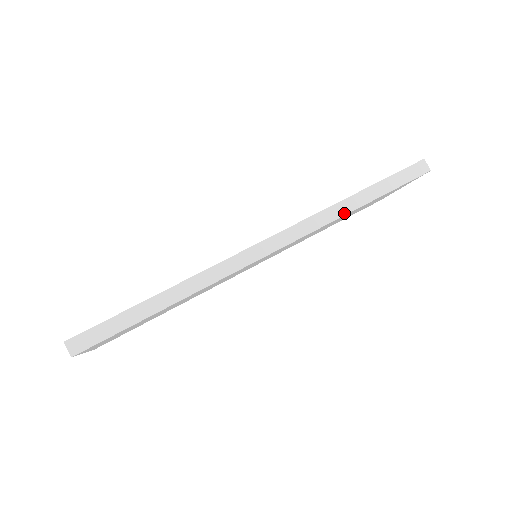
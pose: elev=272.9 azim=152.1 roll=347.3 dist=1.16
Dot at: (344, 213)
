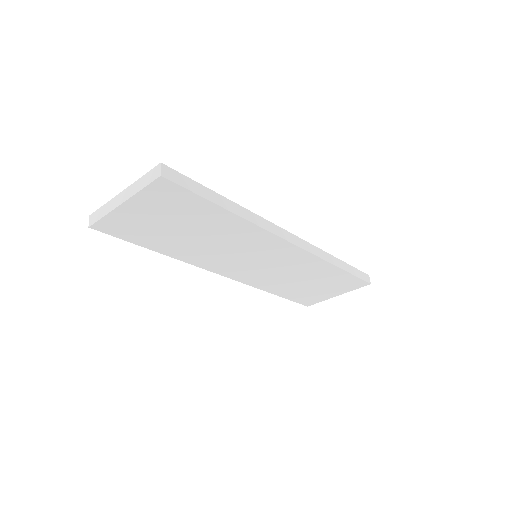
Dot at: (331, 262)
